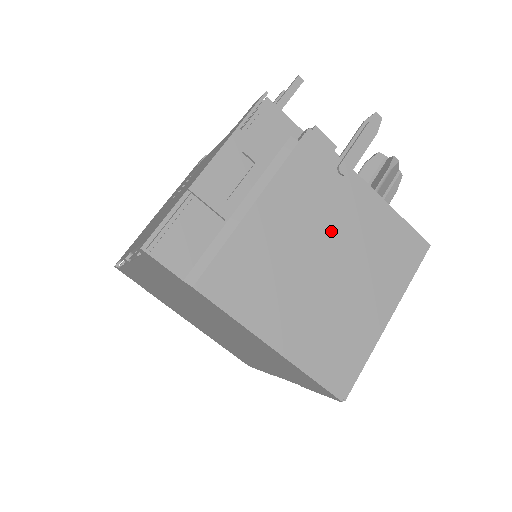
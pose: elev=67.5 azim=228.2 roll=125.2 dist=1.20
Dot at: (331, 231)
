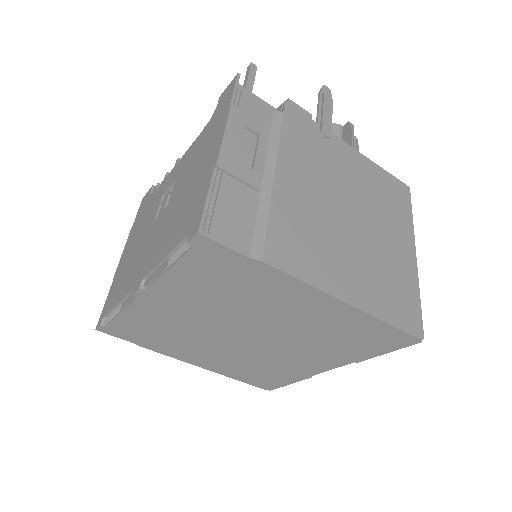
Dot at: (341, 187)
